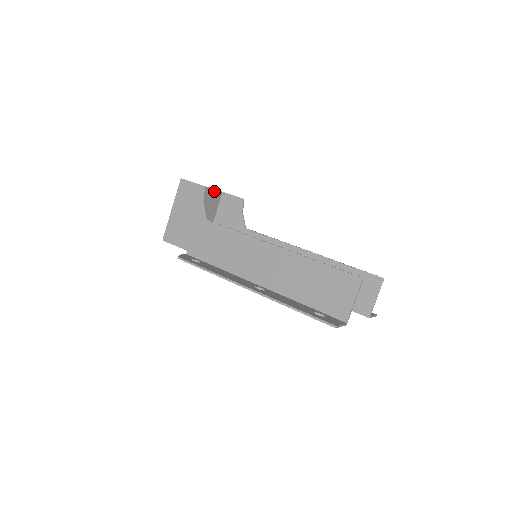
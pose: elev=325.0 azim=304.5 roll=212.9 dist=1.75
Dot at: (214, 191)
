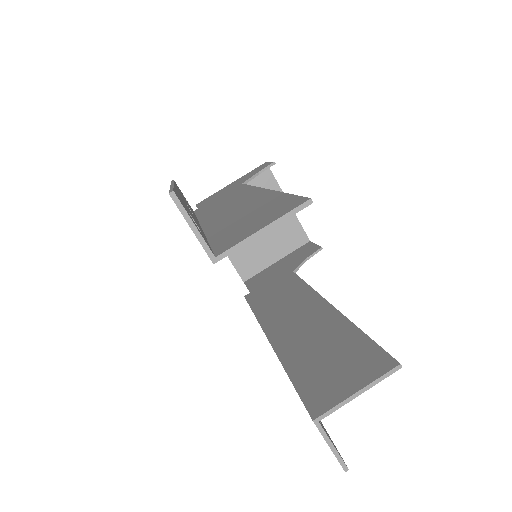
Dot at: (299, 226)
